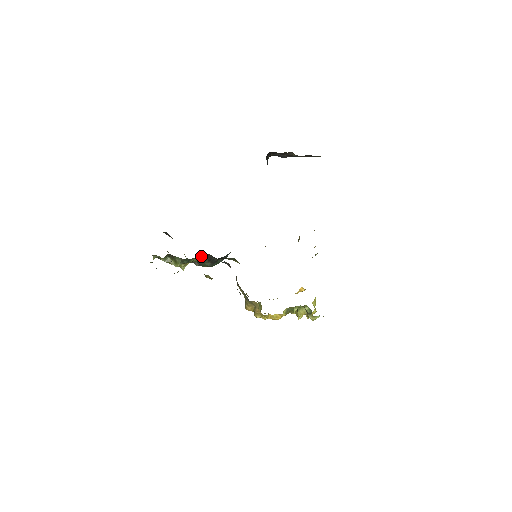
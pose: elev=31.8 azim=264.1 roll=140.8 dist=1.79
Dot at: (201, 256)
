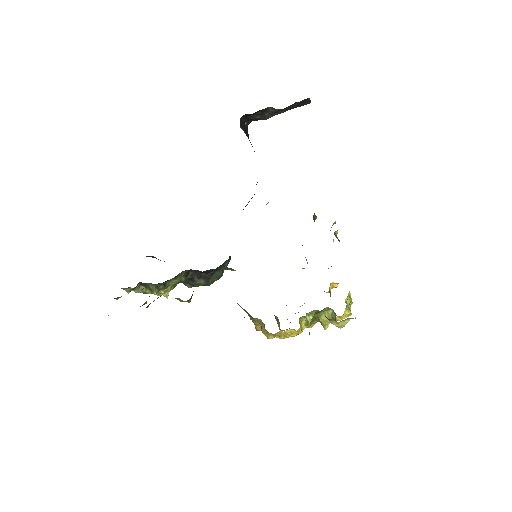
Dot at: (182, 274)
